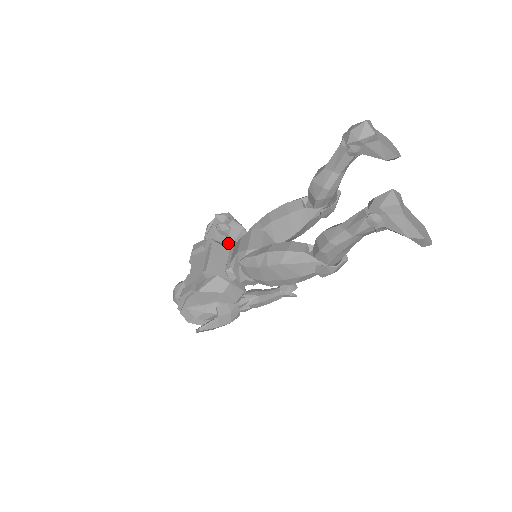
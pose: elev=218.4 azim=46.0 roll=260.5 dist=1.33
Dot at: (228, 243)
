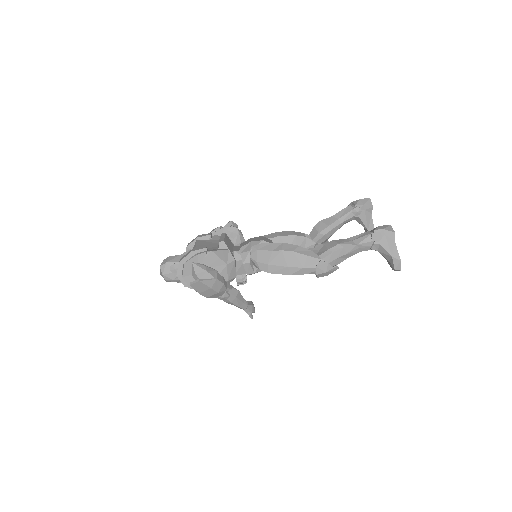
Dot at: occluded
